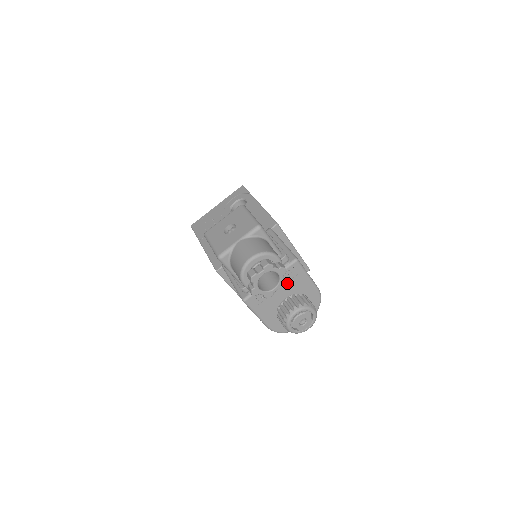
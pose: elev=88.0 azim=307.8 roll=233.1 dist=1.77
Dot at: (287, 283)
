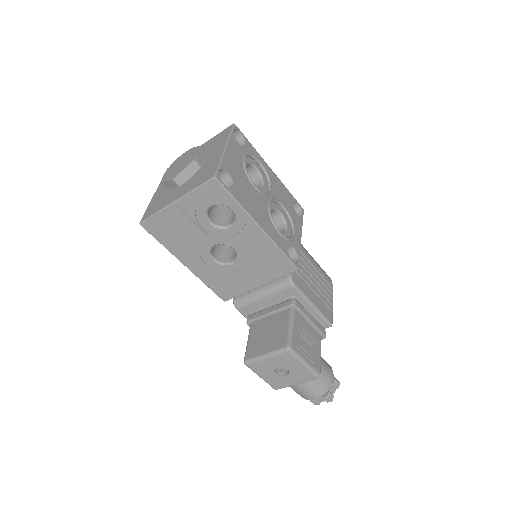
Dot at: occluded
